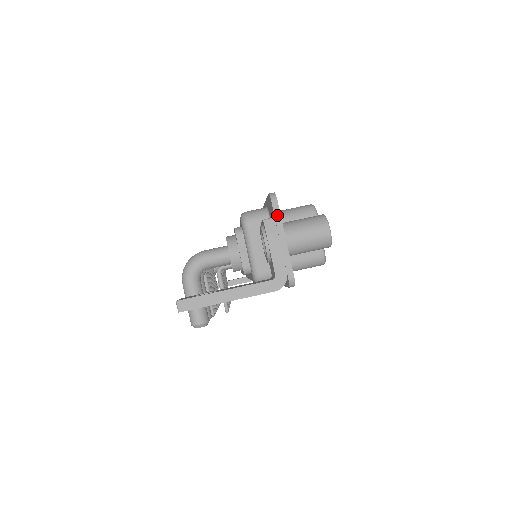
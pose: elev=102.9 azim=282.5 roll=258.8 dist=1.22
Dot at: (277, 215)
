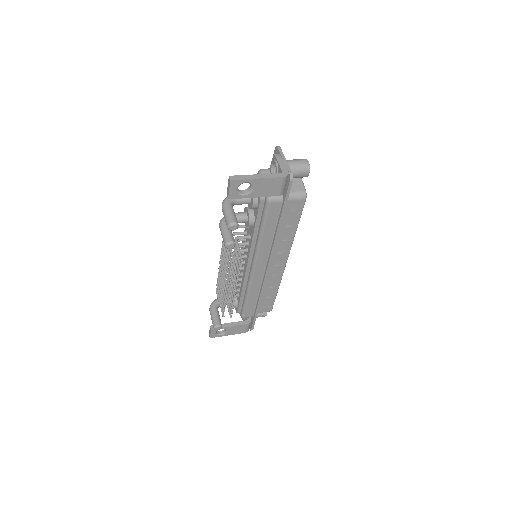
Dot at: (281, 152)
